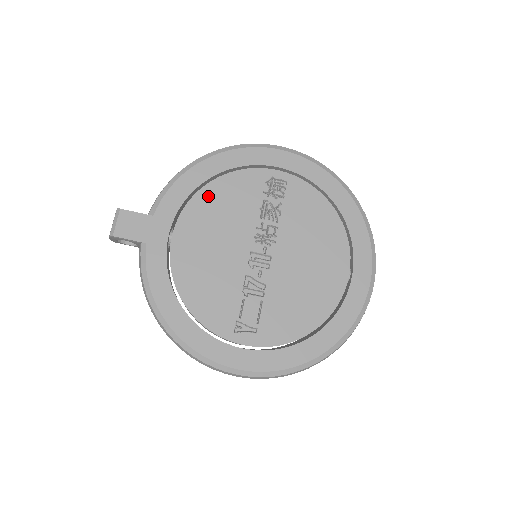
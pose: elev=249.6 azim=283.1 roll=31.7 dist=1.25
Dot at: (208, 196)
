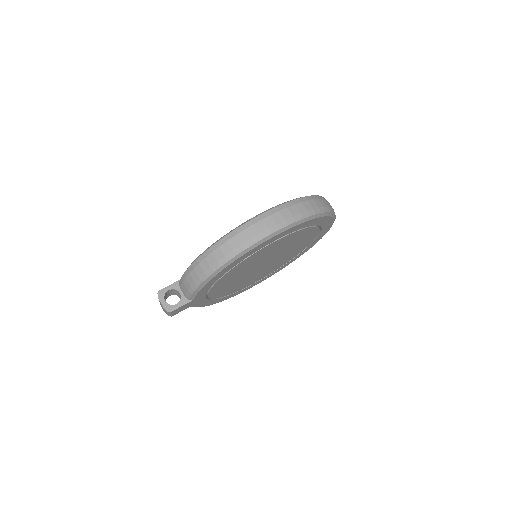
Dot at: occluded
